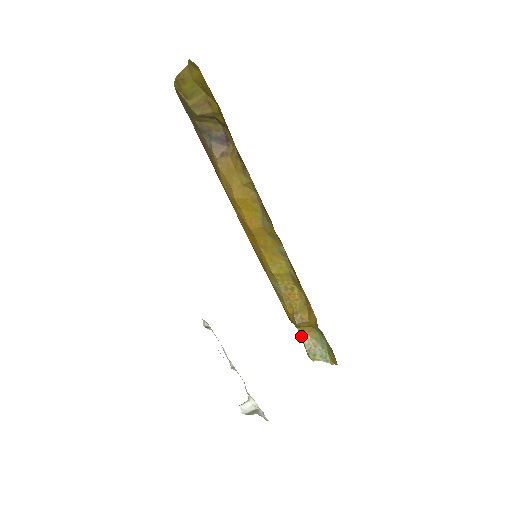
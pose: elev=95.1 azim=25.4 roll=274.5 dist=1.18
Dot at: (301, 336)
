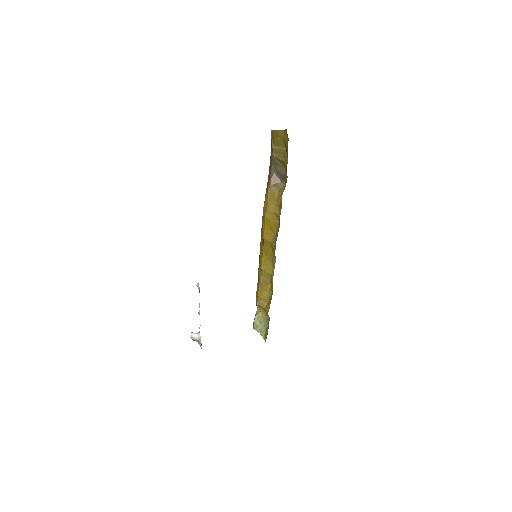
Dot at: (257, 311)
